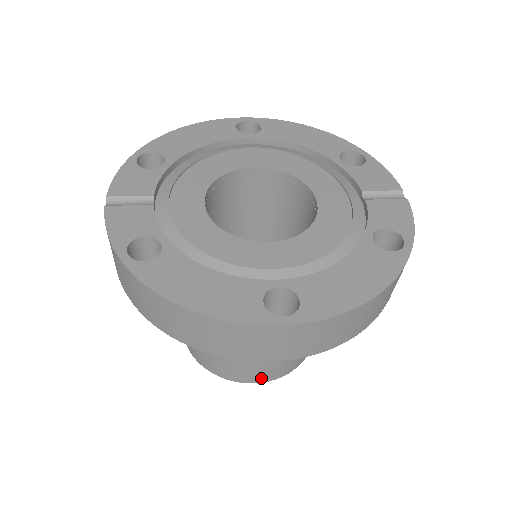
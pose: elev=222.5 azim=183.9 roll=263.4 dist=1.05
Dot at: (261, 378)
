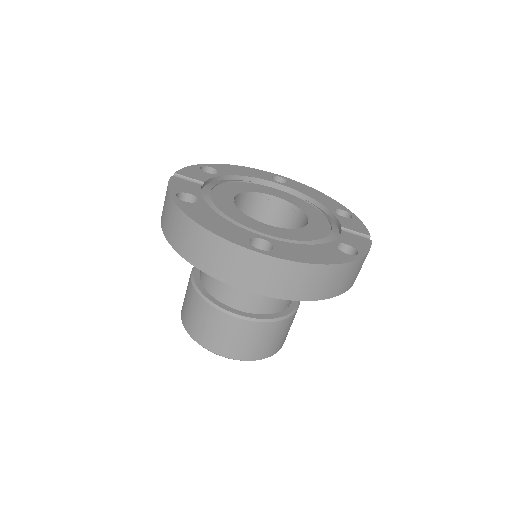
Dot at: (228, 352)
